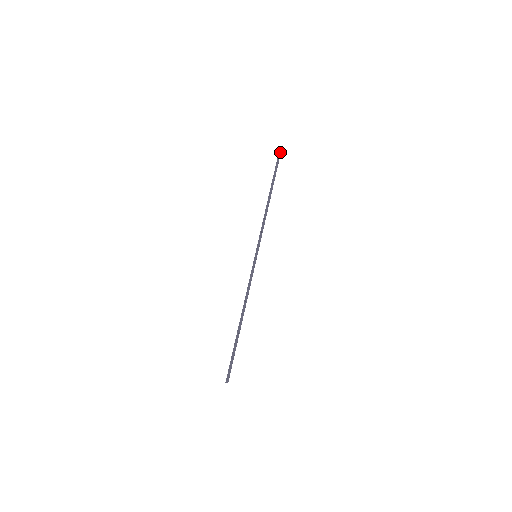
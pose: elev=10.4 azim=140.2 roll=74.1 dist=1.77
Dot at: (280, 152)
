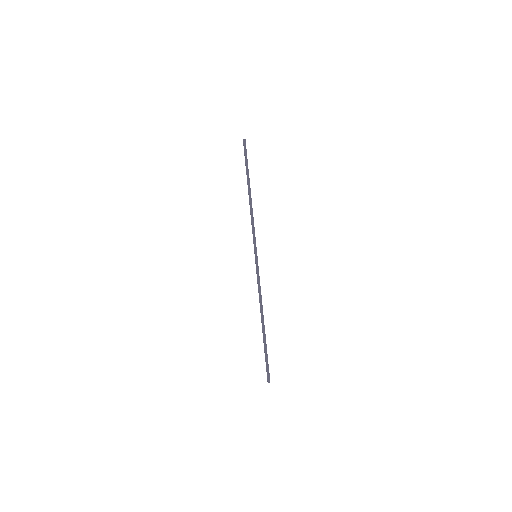
Dot at: (244, 140)
